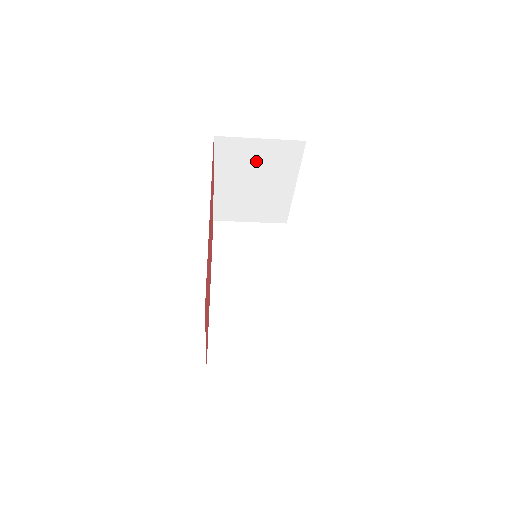
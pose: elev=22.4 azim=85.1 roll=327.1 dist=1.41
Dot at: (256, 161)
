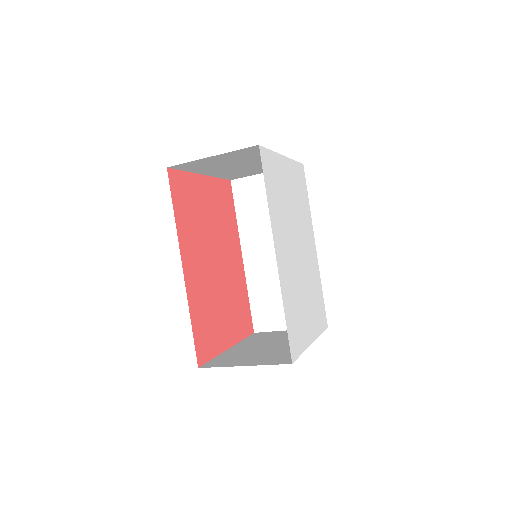
Dot at: (225, 161)
